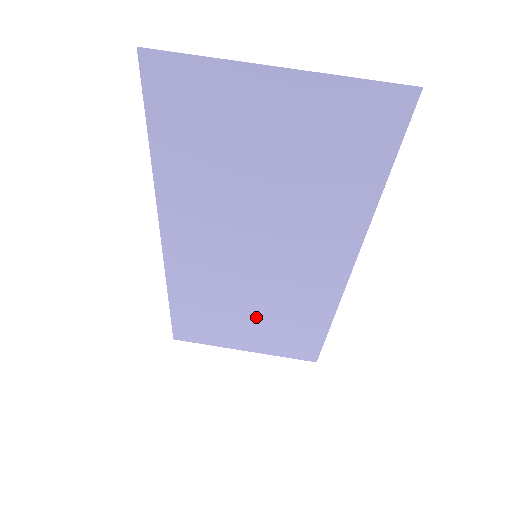
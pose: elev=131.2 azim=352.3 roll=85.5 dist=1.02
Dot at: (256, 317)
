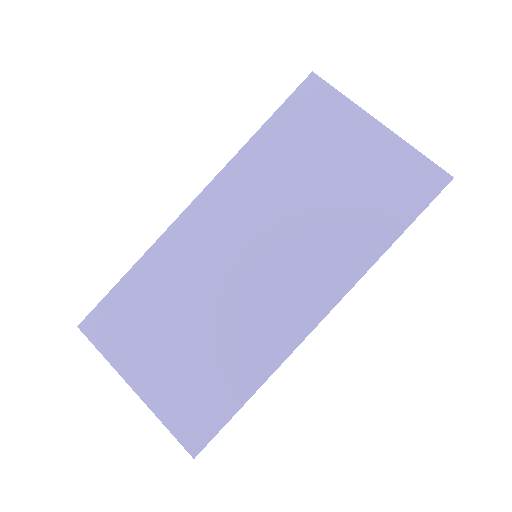
Dot at: (192, 337)
